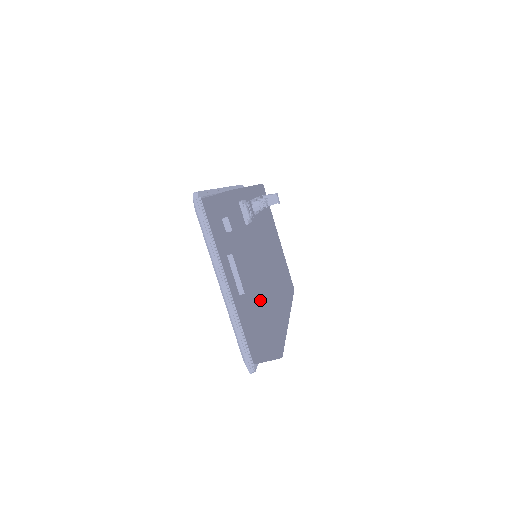
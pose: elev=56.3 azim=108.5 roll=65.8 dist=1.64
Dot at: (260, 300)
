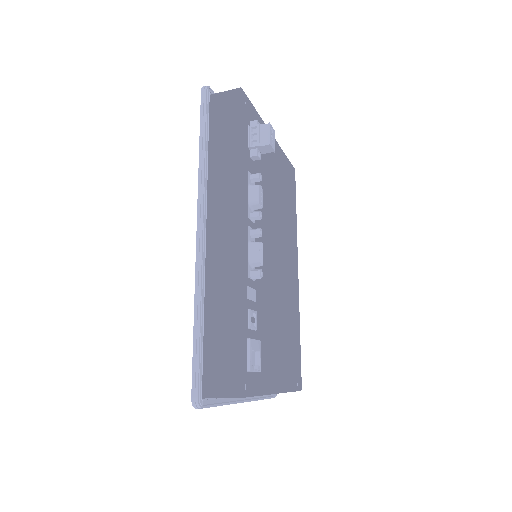
Dot at: occluded
